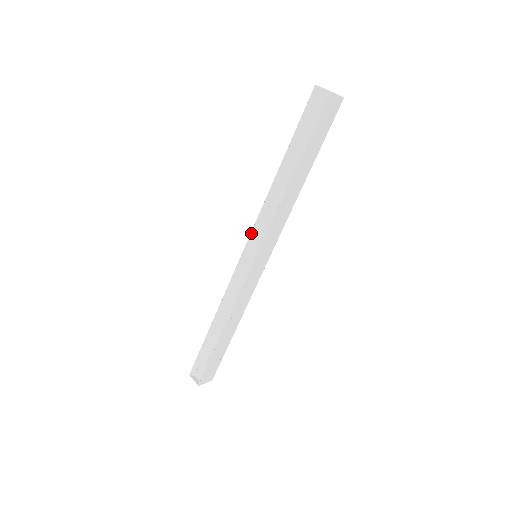
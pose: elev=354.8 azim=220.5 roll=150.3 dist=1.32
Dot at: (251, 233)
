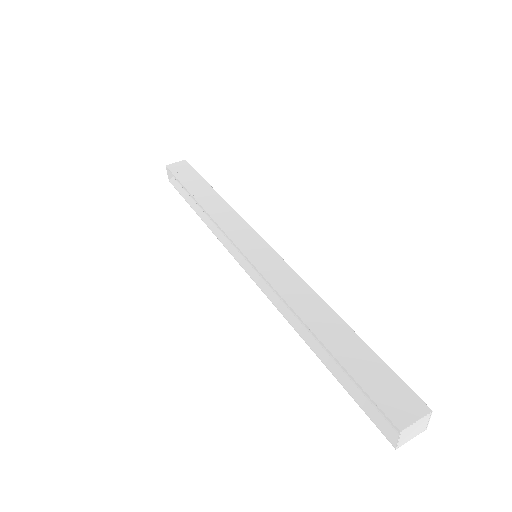
Dot at: occluded
